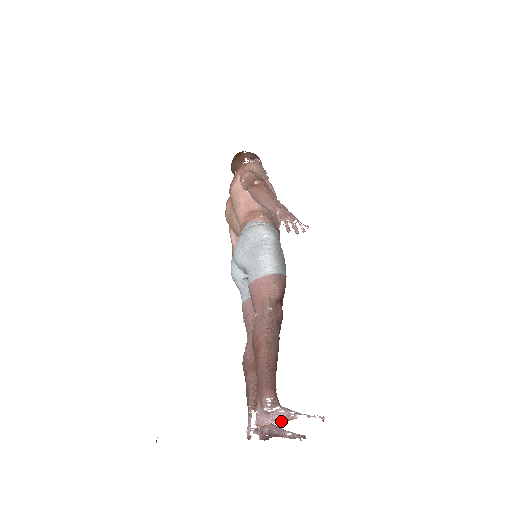
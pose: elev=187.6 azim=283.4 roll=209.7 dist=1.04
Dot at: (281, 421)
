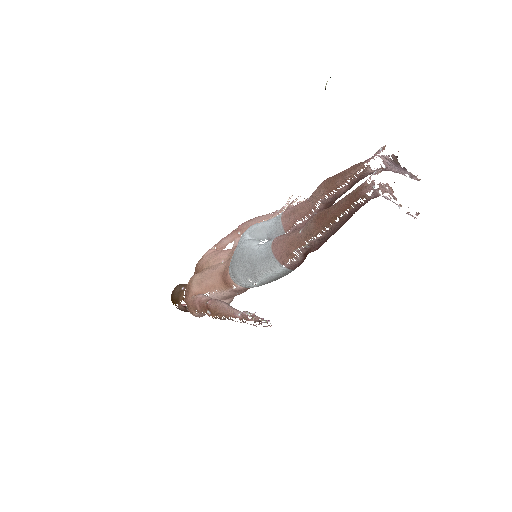
Dot at: occluded
